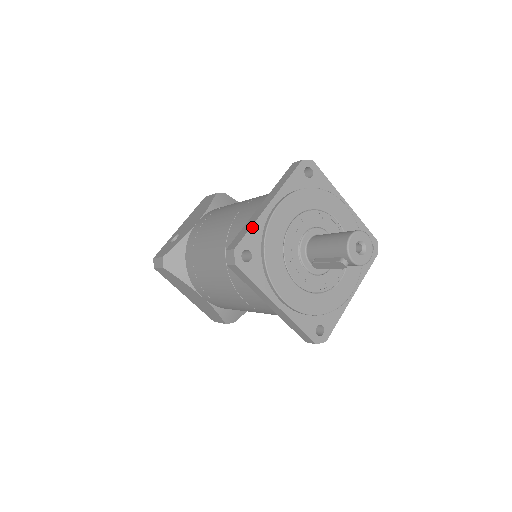
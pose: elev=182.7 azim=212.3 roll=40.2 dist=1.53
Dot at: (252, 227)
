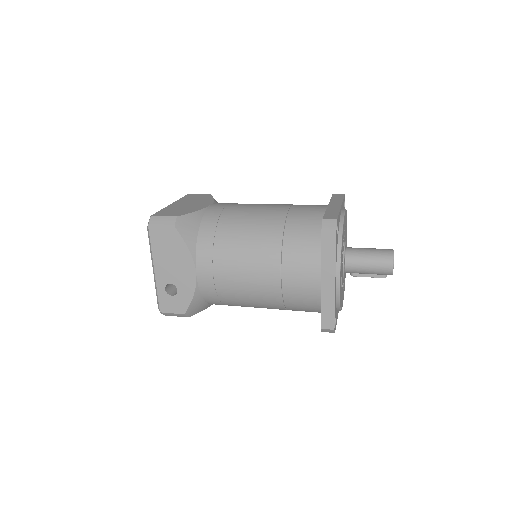
Dot at: occluded
